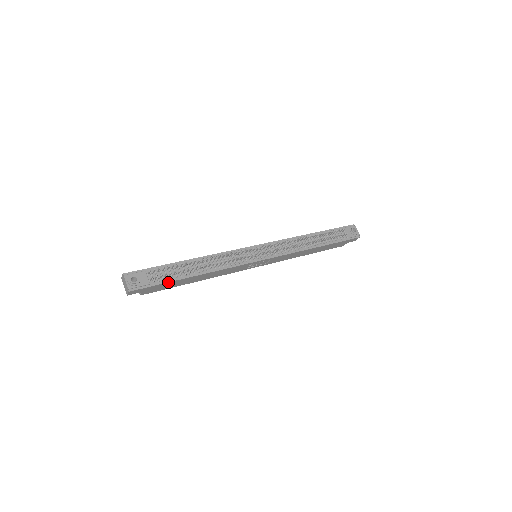
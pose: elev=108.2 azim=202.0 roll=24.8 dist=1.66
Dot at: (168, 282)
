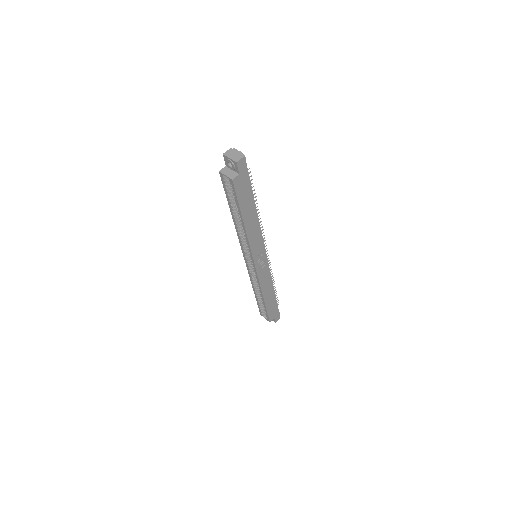
Dot at: (251, 187)
